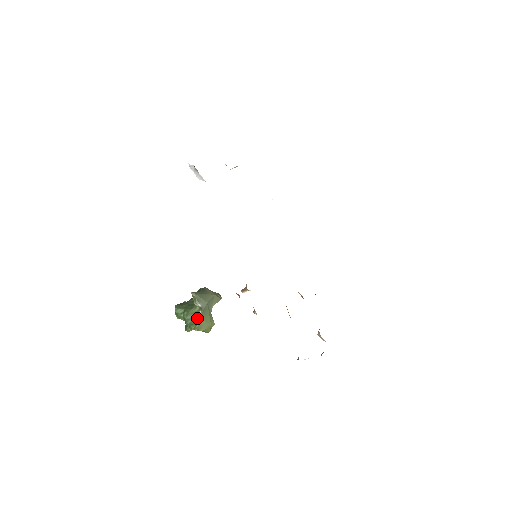
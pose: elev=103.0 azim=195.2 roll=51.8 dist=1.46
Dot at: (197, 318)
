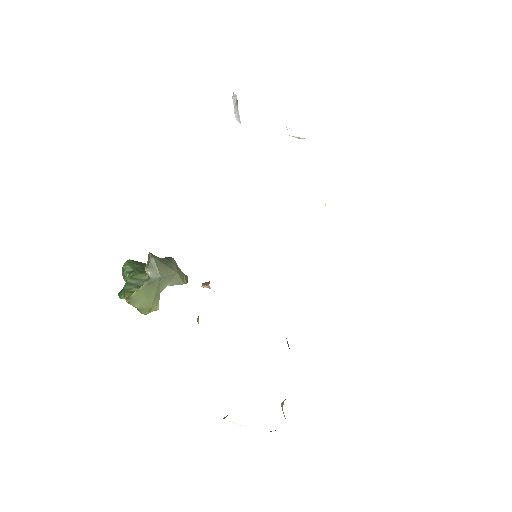
Dot at: occluded
